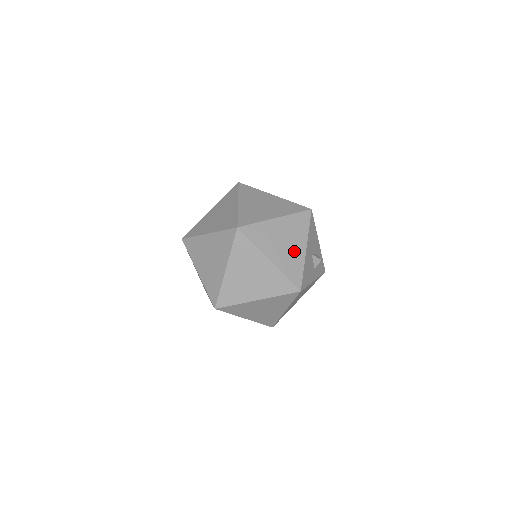
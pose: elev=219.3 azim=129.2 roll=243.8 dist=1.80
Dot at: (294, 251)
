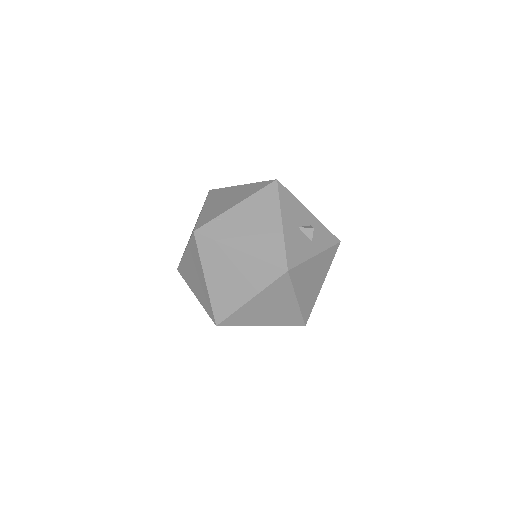
Dot at: (267, 231)
